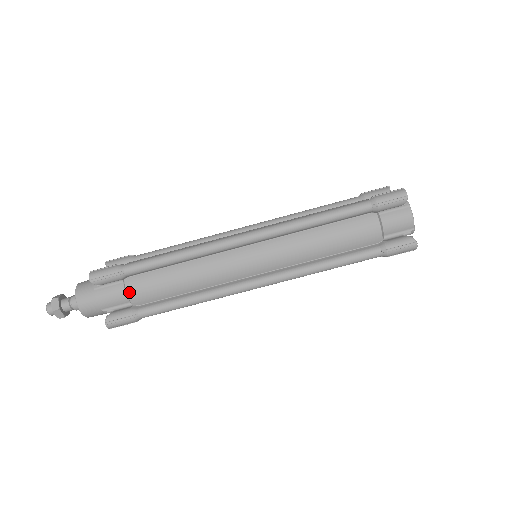
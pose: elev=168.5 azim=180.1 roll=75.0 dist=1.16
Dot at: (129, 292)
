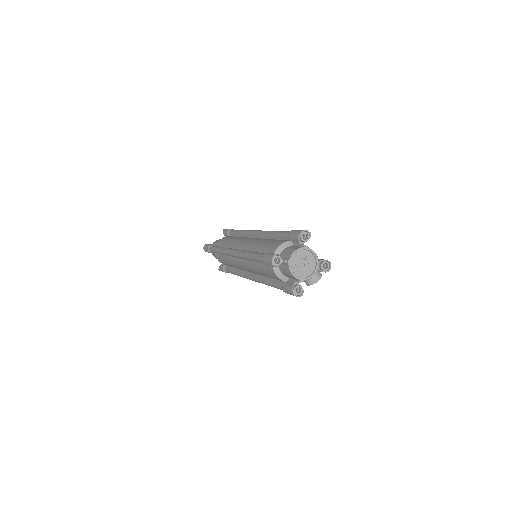
Dot at: (218, 259)
